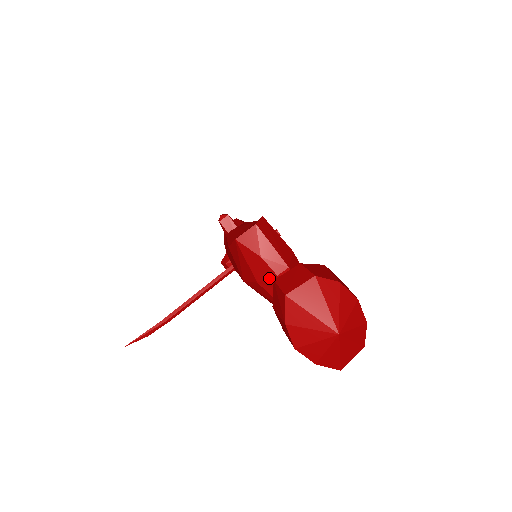
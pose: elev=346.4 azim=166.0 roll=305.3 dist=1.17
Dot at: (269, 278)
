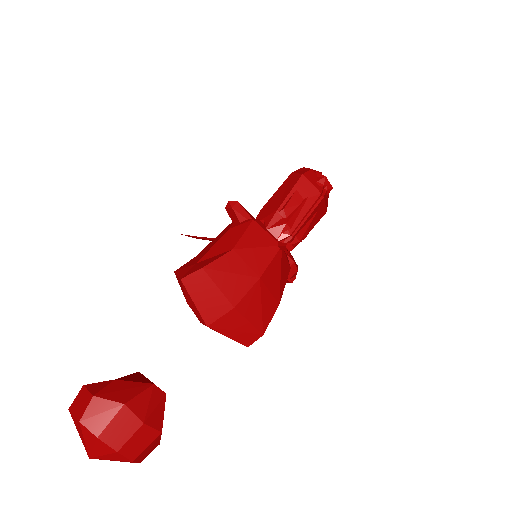
Dot at: occluded
